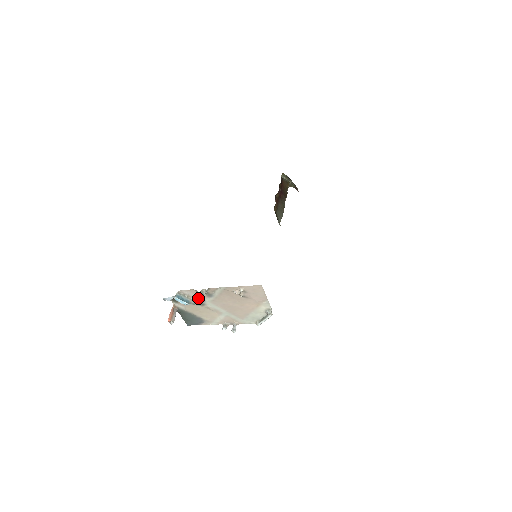
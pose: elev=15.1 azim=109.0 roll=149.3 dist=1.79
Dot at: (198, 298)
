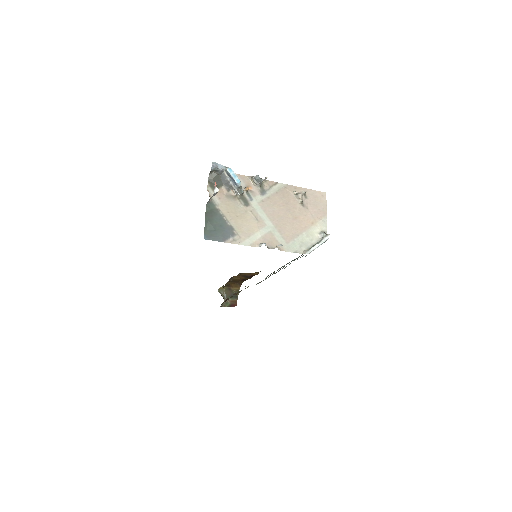
Dot at: (248, 189)
